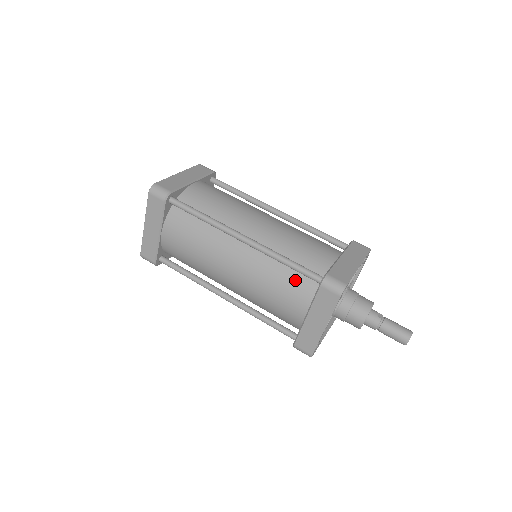
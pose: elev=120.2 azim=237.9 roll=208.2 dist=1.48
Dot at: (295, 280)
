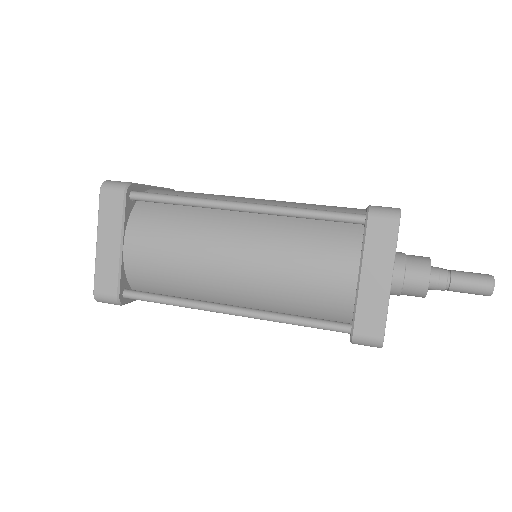
Dot at: (328, 235)
